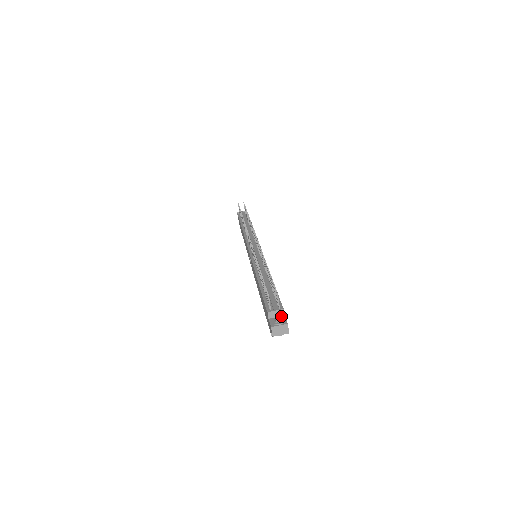
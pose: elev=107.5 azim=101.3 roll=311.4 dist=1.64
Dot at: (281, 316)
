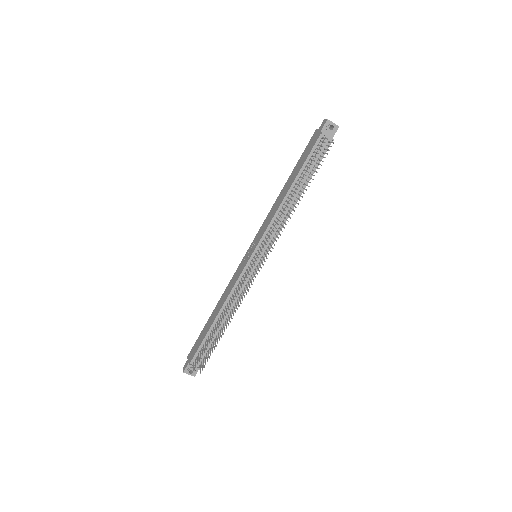
Dot at: occluded
